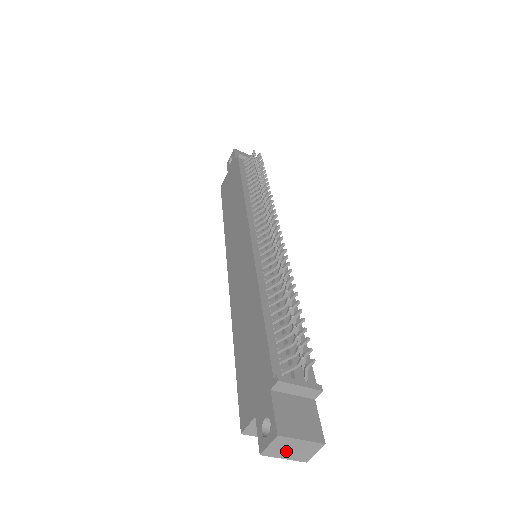
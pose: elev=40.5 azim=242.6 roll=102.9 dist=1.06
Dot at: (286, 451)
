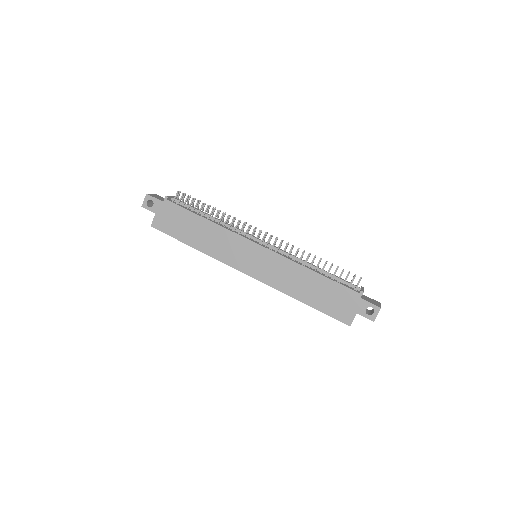
Dot at: occluded
